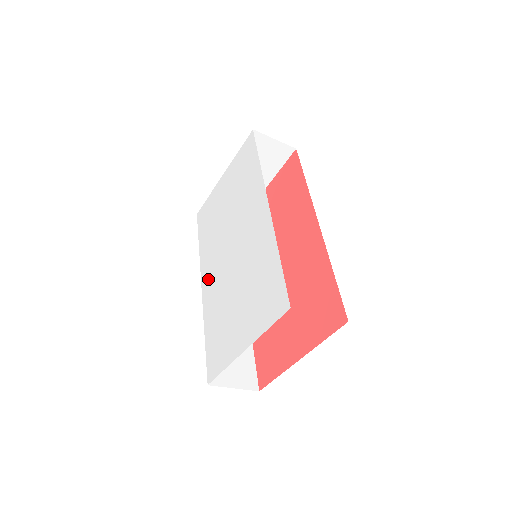
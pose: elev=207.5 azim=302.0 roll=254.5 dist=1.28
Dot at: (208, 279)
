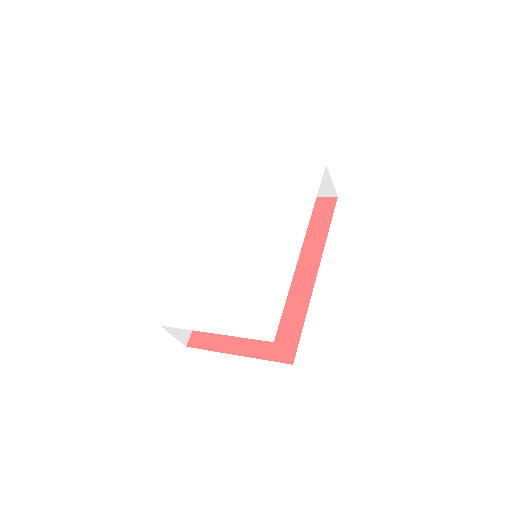
Dot at: (208, 242)
